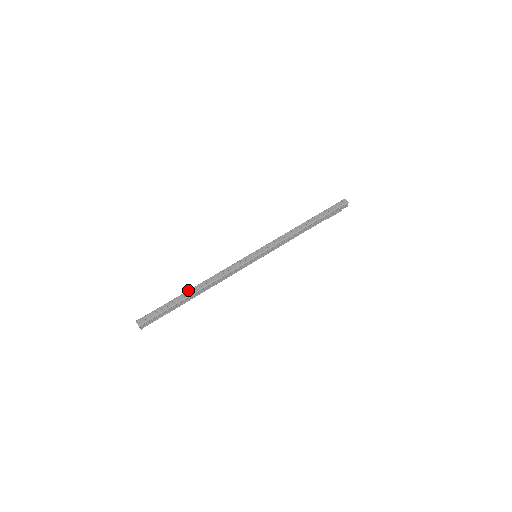
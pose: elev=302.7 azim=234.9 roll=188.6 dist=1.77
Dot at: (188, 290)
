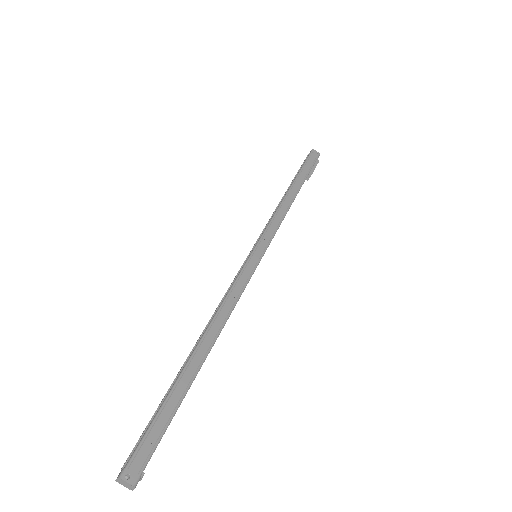
Dot at: (185, 362)
